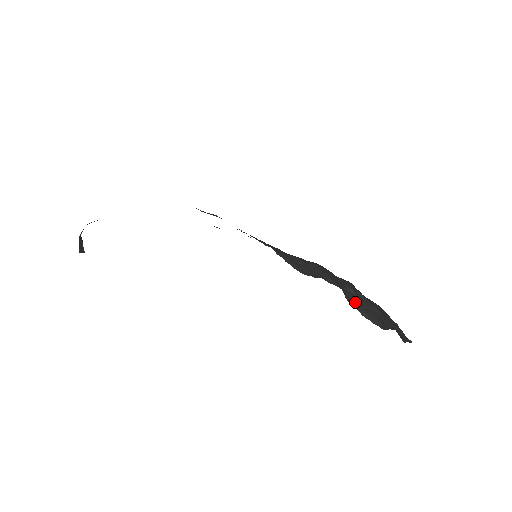
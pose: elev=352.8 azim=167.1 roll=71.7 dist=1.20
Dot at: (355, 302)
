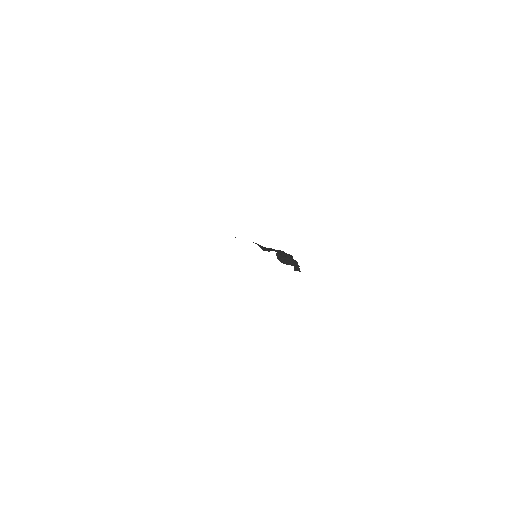
Dot at: (281, 257)
